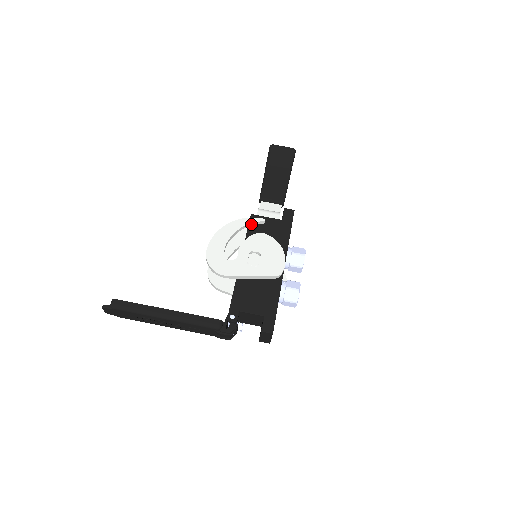
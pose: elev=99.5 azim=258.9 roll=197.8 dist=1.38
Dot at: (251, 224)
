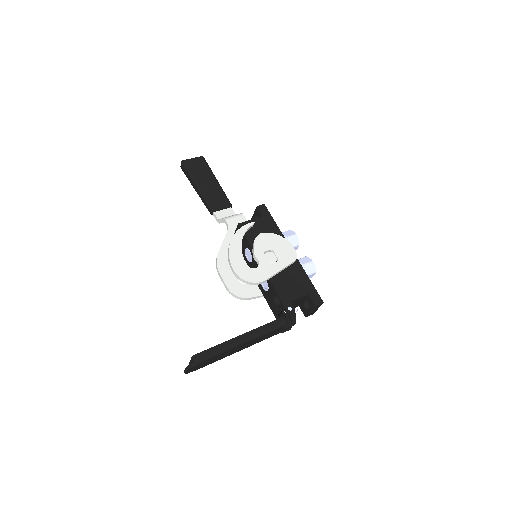
Dot at: (246, 231)
